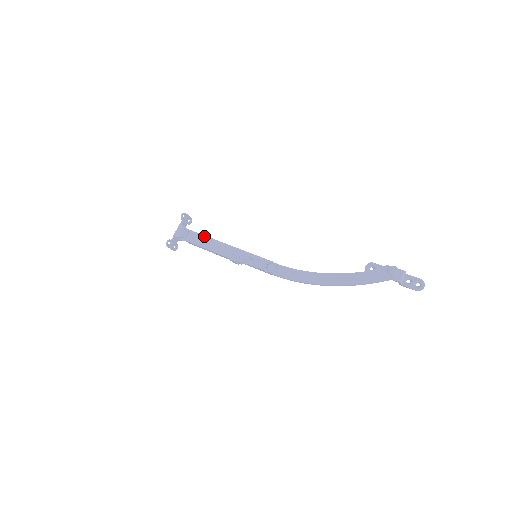
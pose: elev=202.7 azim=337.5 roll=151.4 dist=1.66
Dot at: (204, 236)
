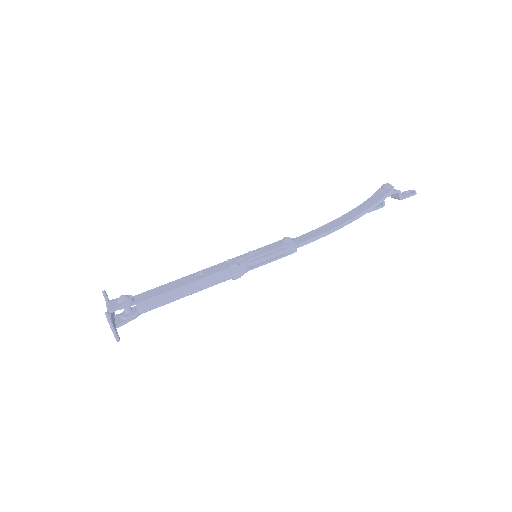
Dot at: (163, 285)
